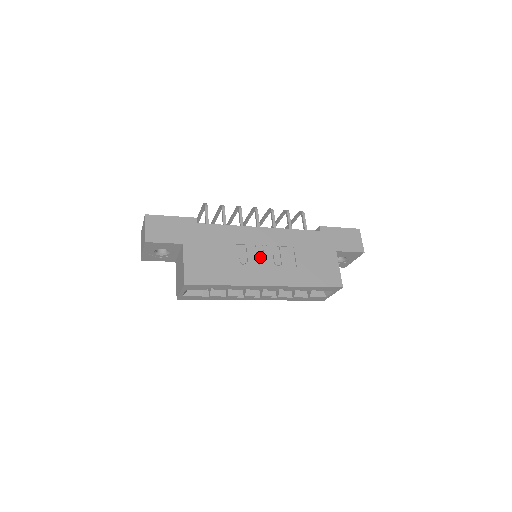
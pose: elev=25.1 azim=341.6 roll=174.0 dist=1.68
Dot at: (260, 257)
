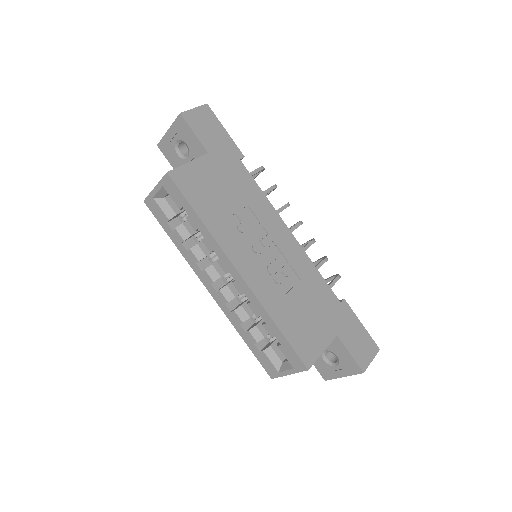
Dot at: (261, 245)
